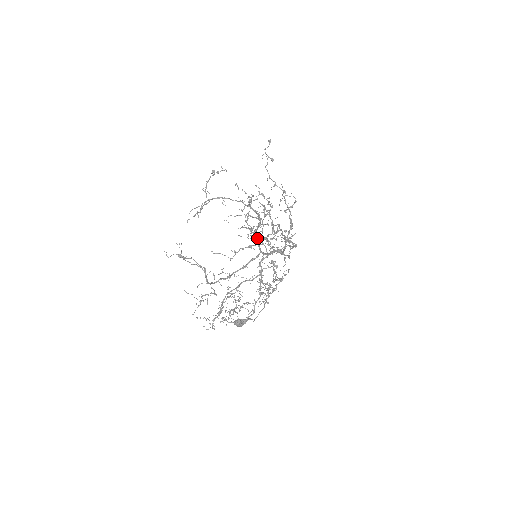
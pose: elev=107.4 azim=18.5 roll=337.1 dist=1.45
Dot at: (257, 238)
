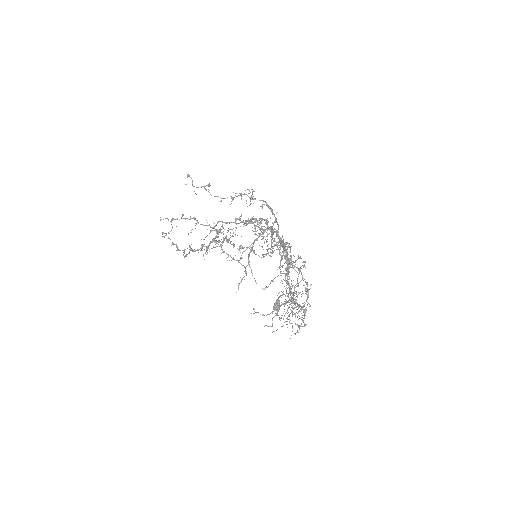
Dot at: occluded
